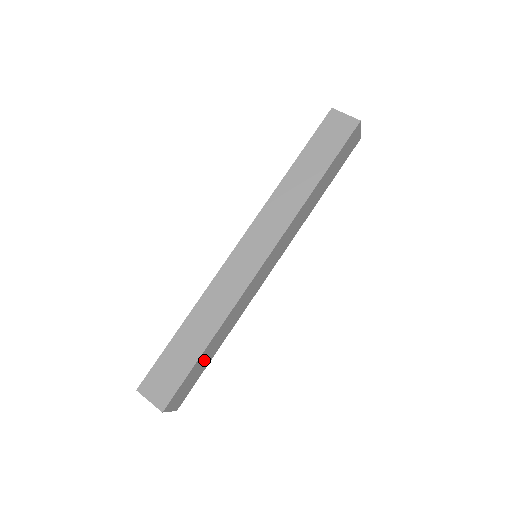
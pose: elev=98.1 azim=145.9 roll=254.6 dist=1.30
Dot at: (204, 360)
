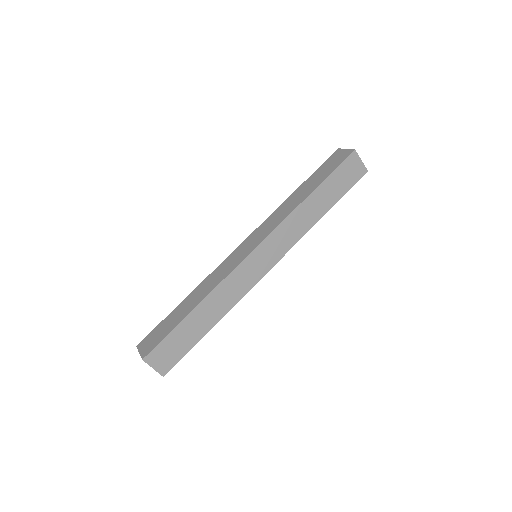
Dot at: occluded
